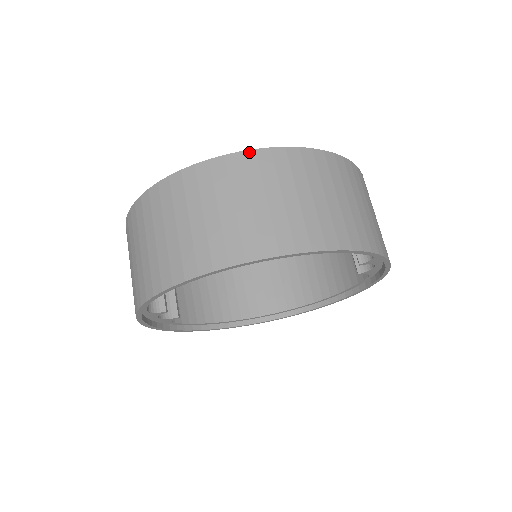
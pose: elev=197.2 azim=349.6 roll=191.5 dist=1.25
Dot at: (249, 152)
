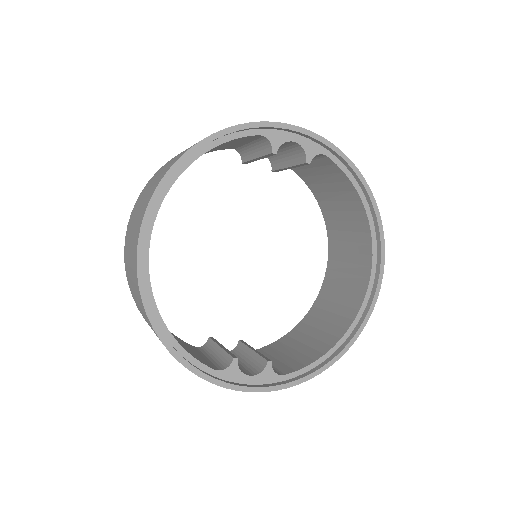
Dot at: (134, 206)
